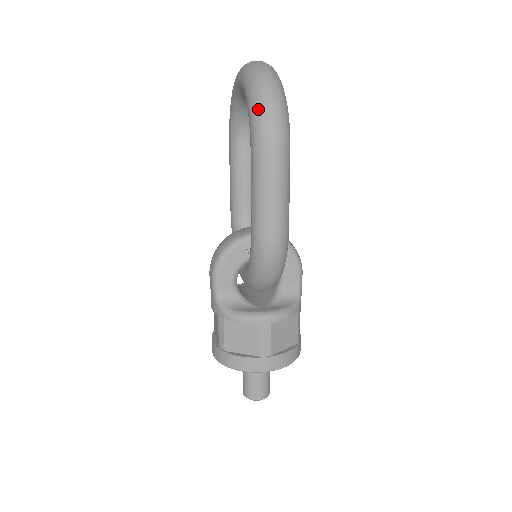
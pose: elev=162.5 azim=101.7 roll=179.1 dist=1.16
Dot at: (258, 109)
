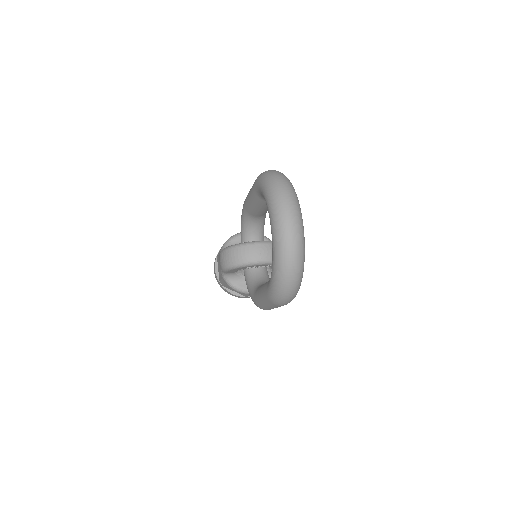
Dot at: (278, 292)
